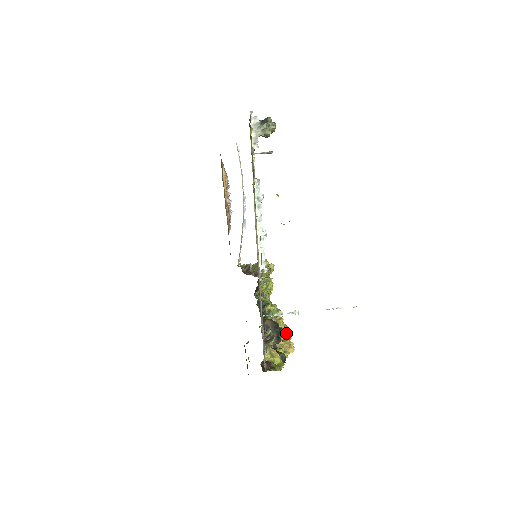
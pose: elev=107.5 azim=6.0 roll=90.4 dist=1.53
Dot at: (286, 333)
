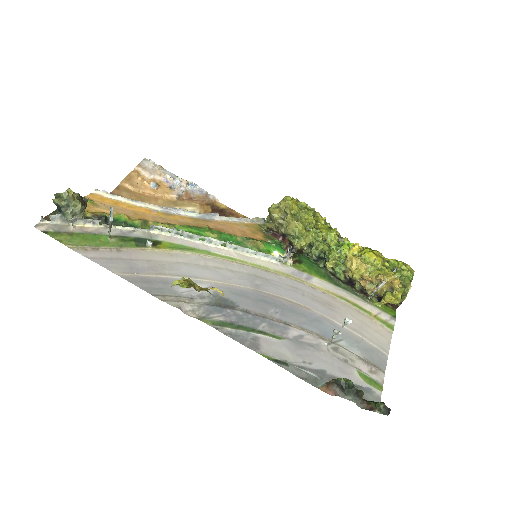
Dot at: (373, 268)
